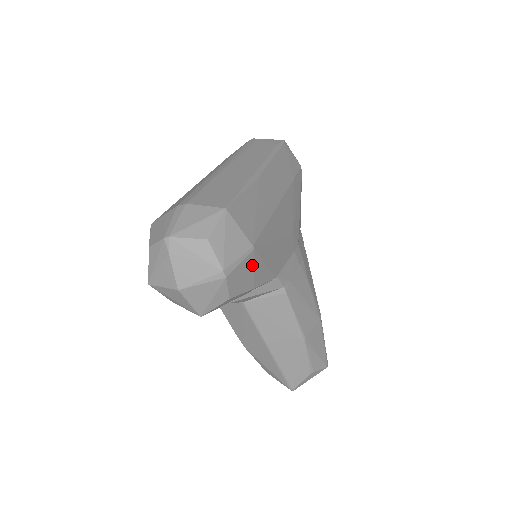
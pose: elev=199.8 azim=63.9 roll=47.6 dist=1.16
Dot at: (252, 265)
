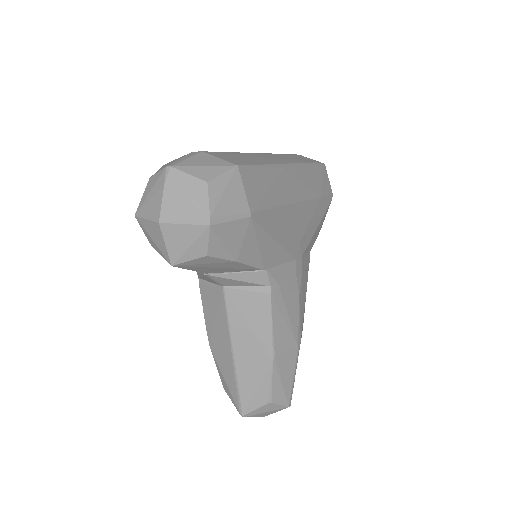
Dot at: (243, 233)
